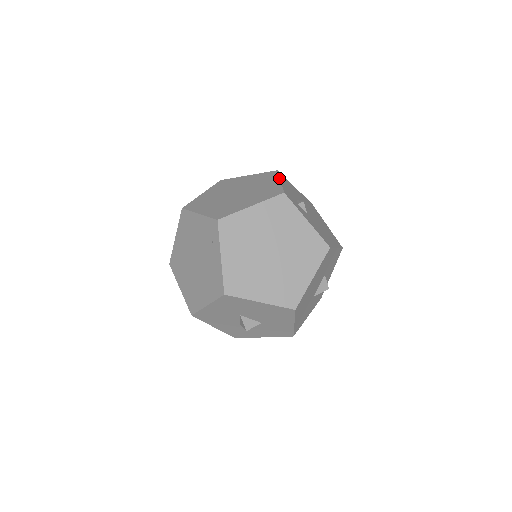
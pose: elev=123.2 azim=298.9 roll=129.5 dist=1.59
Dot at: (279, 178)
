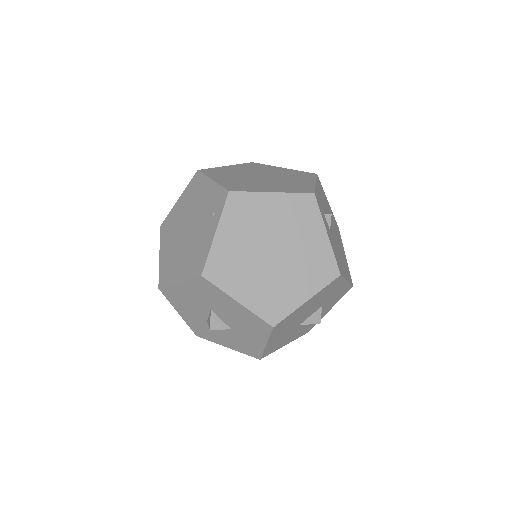
Dot at: (315, 180)
